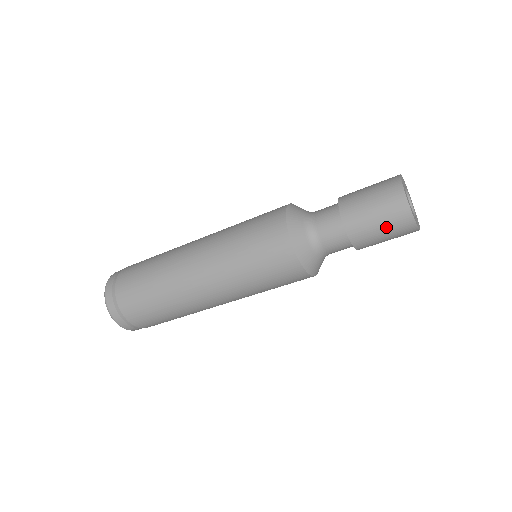
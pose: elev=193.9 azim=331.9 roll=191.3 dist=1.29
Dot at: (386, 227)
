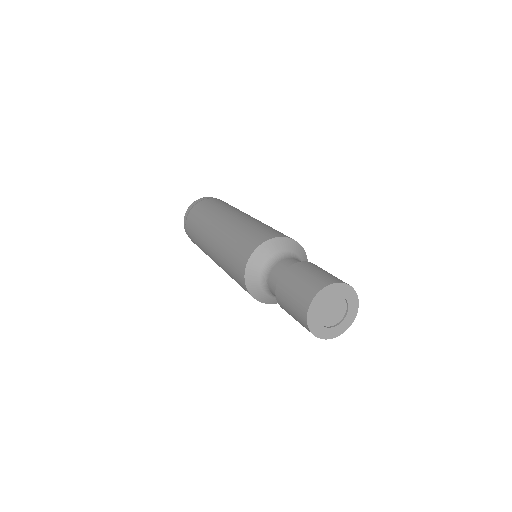
Dot at: (295, 316)
